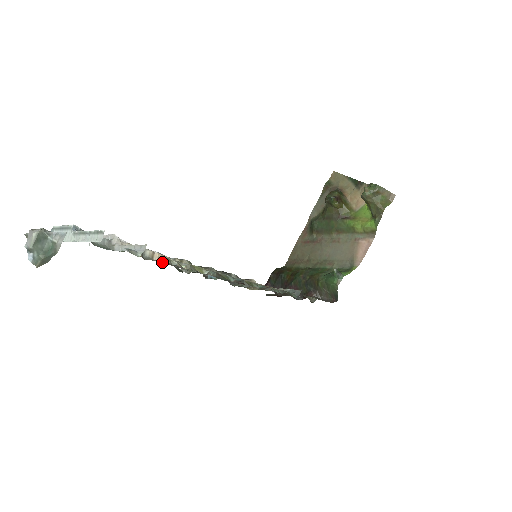
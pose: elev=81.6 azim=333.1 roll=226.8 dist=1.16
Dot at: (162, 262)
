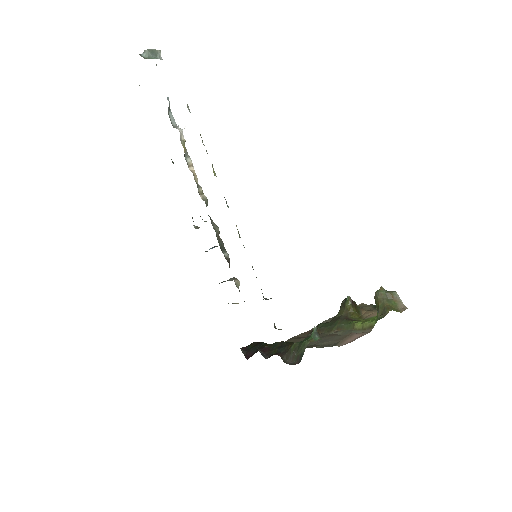
Dot at: (192, 172)
